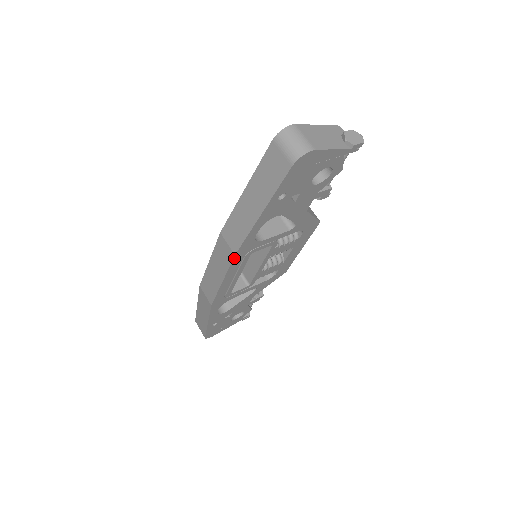
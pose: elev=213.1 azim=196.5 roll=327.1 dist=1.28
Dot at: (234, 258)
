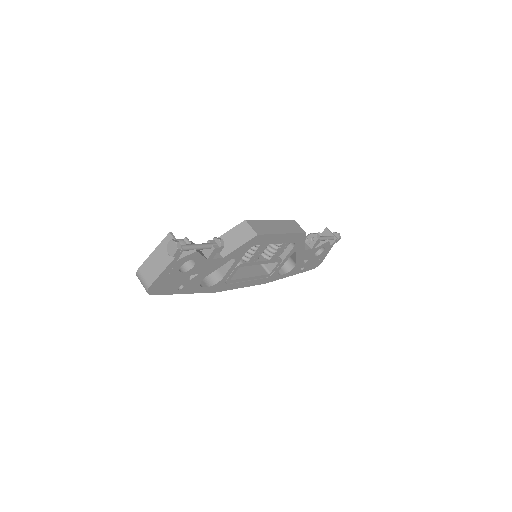
Dot at: (220, 291)
